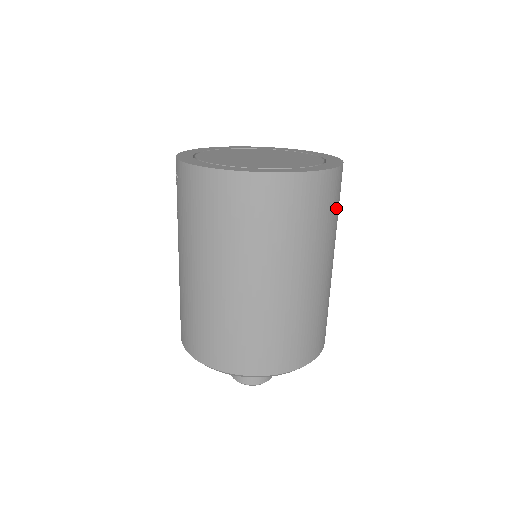
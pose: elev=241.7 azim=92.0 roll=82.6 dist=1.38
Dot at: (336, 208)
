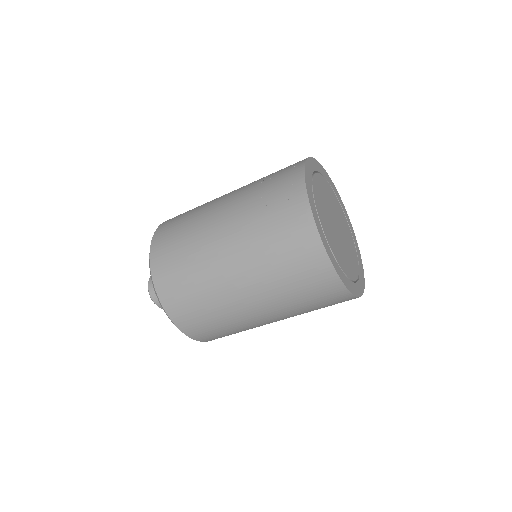
Dot at: occluded
